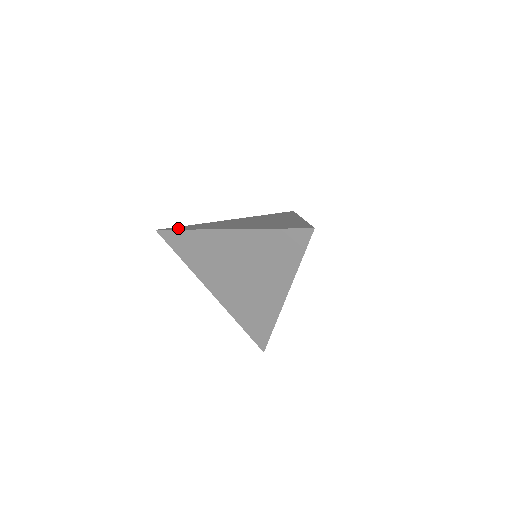
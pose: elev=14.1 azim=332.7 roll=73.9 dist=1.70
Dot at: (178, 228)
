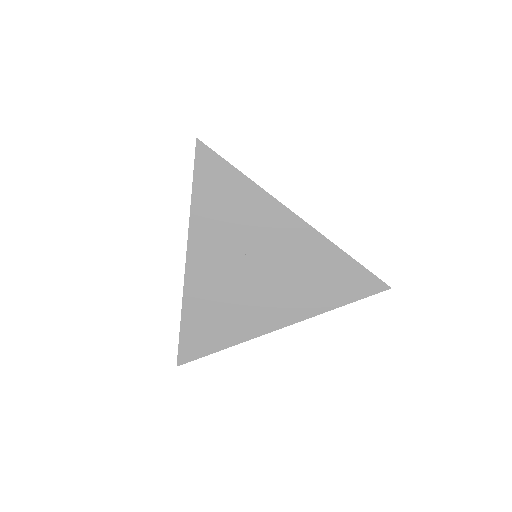
Dot at: (198, 348)
